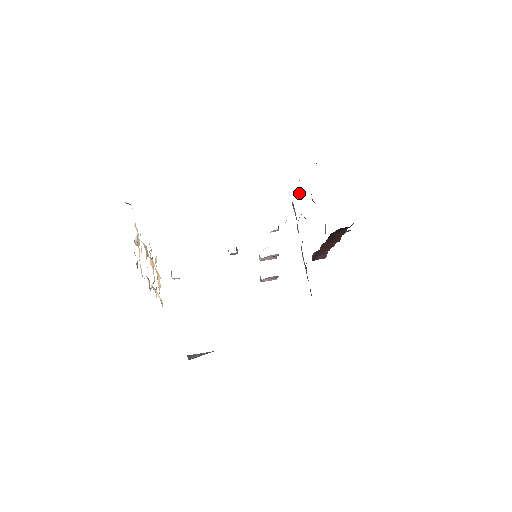
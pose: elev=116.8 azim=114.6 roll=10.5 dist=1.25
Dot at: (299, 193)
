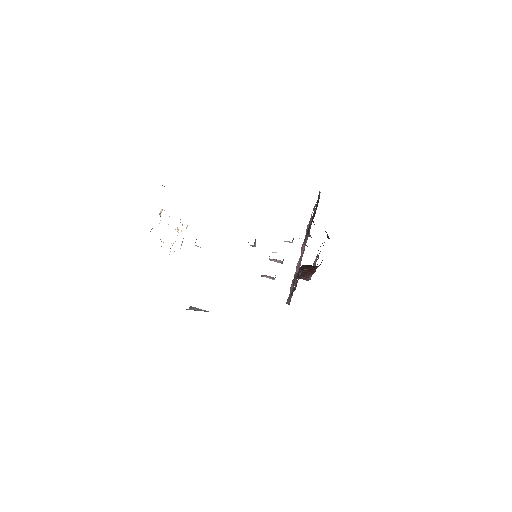
Dot at: (310, 222)
